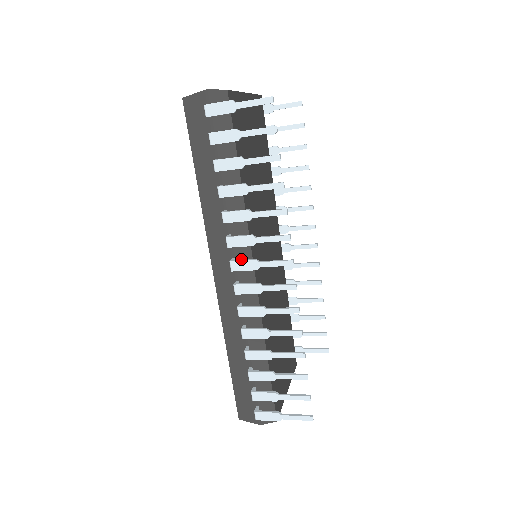
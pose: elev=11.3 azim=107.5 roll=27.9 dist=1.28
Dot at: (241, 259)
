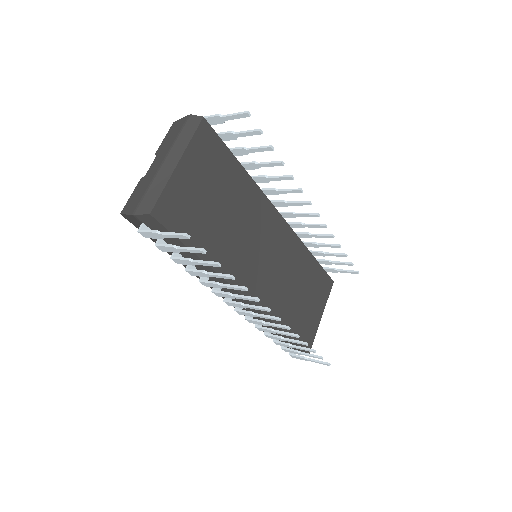
Dot at: occluded
